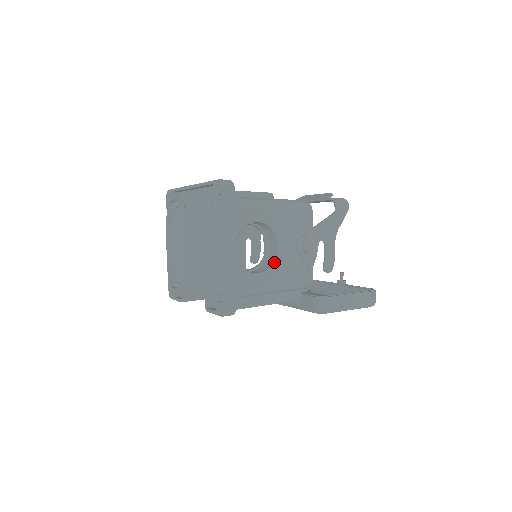
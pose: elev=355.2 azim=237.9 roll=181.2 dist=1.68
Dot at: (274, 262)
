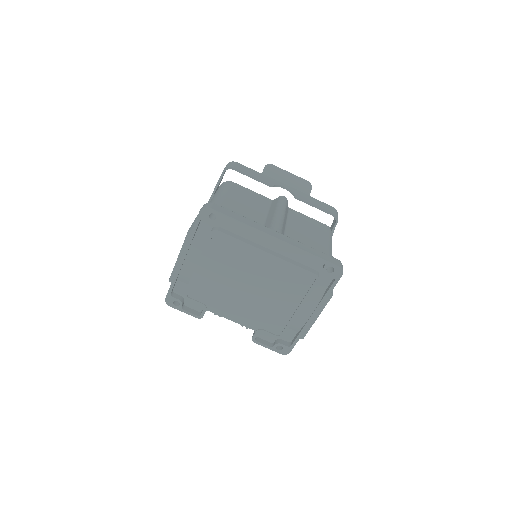
Dot at: occluded
